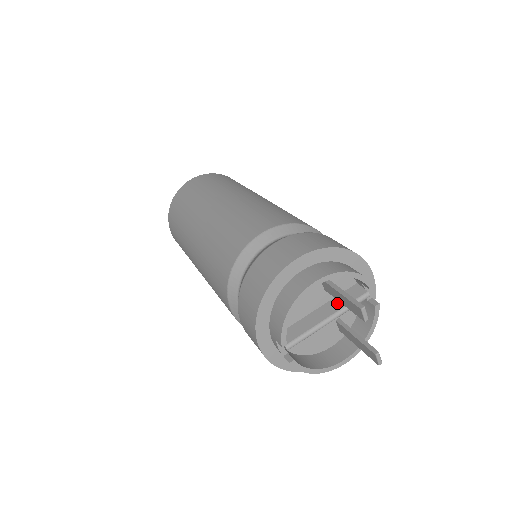
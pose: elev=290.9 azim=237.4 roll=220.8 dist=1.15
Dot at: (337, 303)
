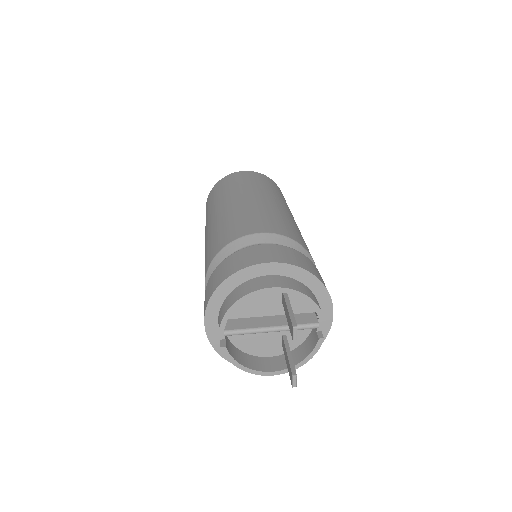
Dot at: occluded
